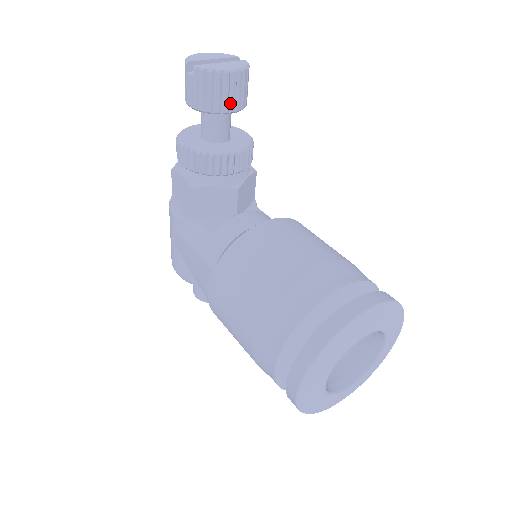
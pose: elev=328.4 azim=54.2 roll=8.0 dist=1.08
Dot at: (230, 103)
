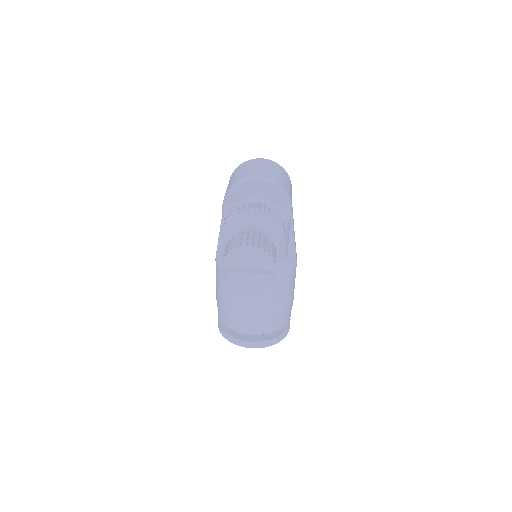
Dot at: occluded
